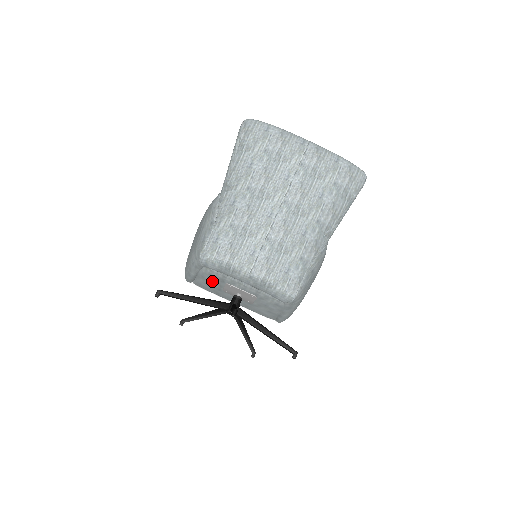
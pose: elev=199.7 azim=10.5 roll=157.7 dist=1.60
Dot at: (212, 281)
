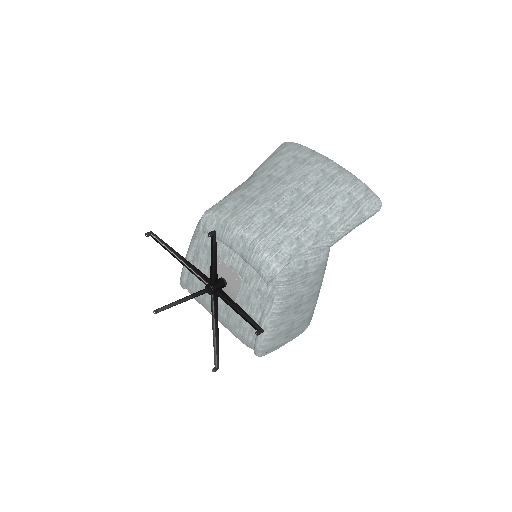
Dot at: (204, 261)
